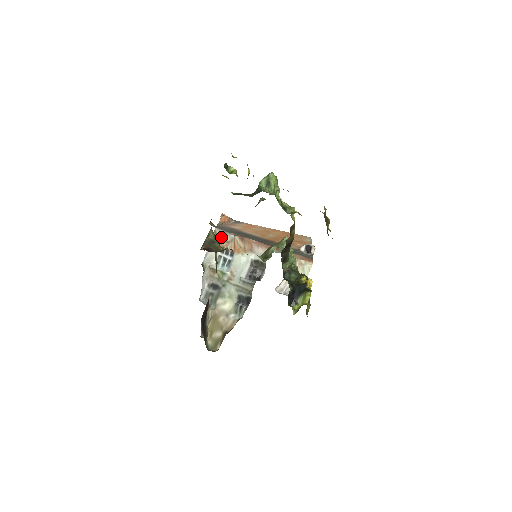
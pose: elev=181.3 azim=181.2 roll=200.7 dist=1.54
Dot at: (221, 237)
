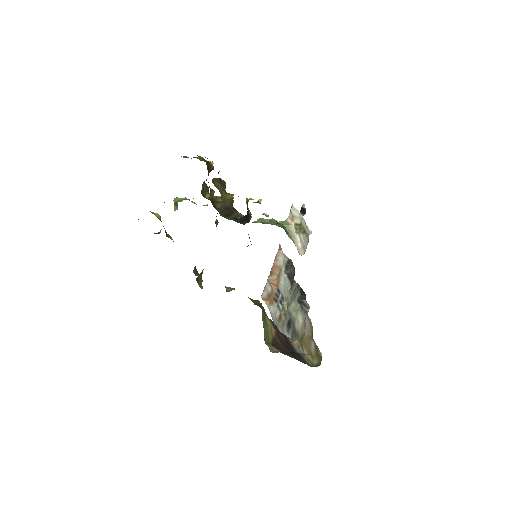
Dot at: (268, 295)
